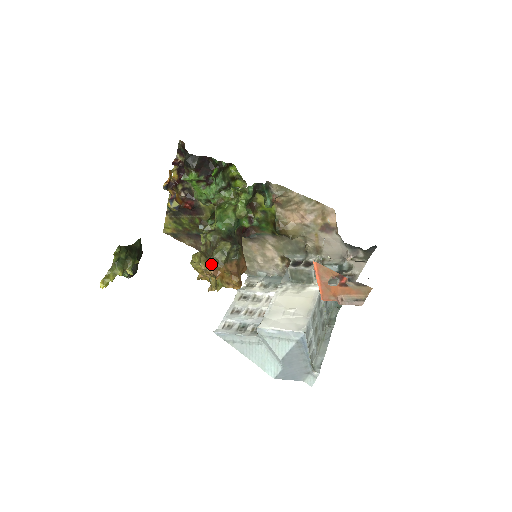
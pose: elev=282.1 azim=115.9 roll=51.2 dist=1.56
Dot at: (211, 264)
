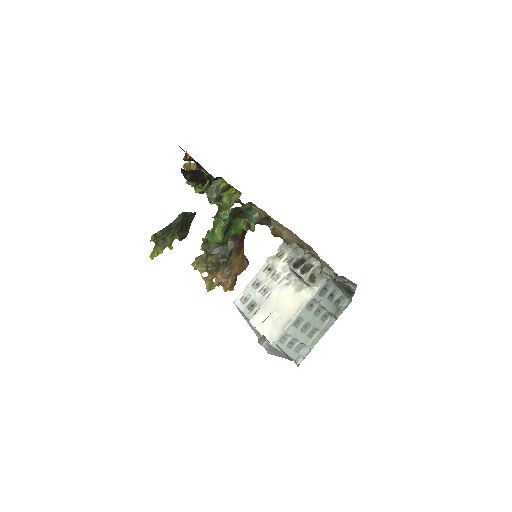
Dot at: (207, 270)
